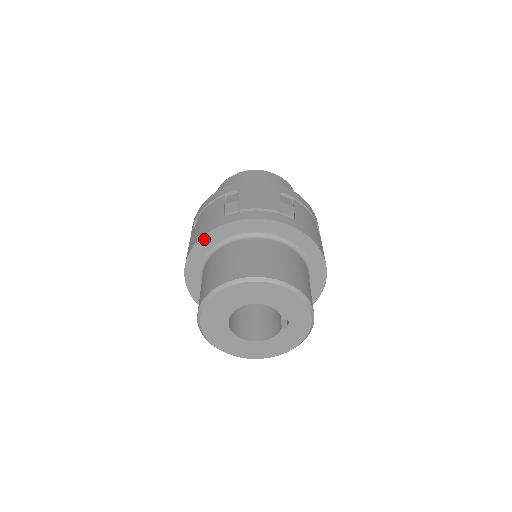
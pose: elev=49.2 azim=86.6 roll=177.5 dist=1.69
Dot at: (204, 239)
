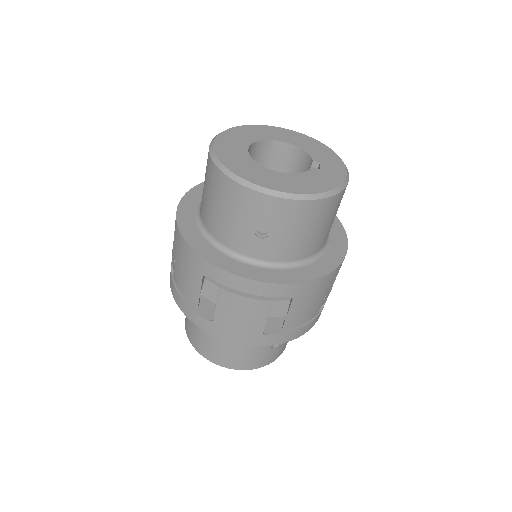
Dot at: occluded
